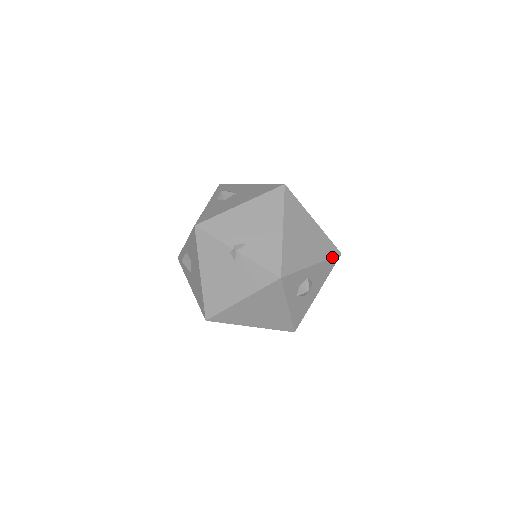
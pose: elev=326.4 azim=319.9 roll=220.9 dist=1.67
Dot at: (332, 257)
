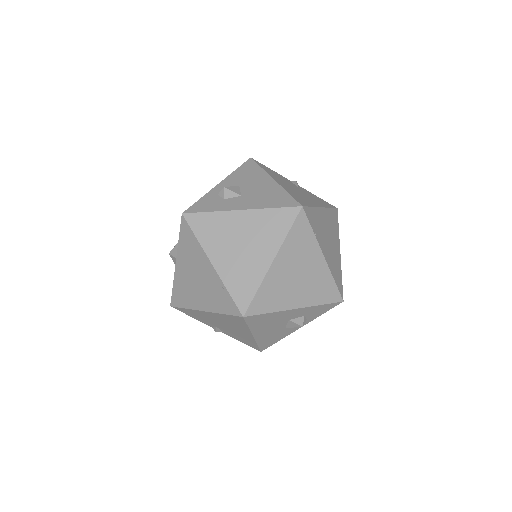
Dot at: occluded
